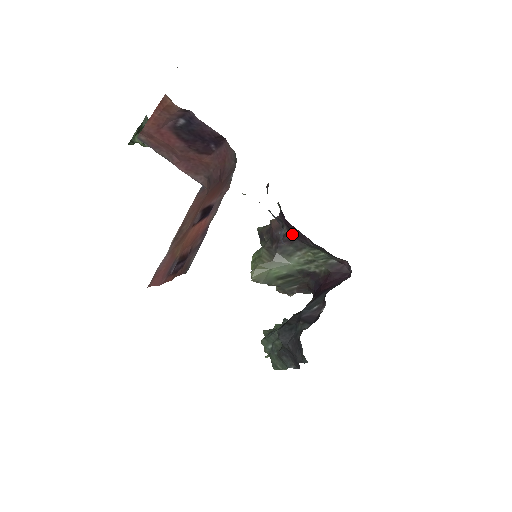
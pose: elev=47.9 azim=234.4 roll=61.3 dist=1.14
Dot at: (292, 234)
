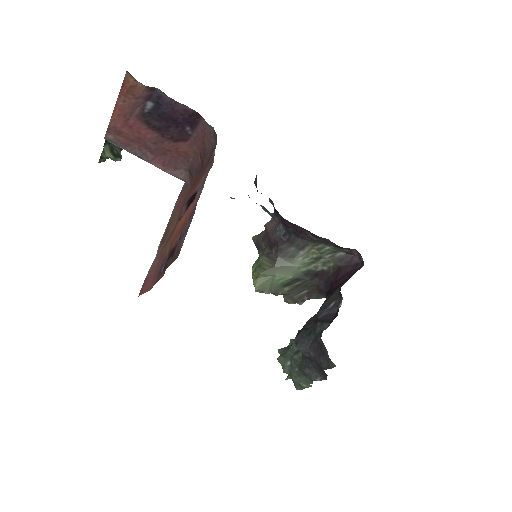
Dot at: (291, 233)
